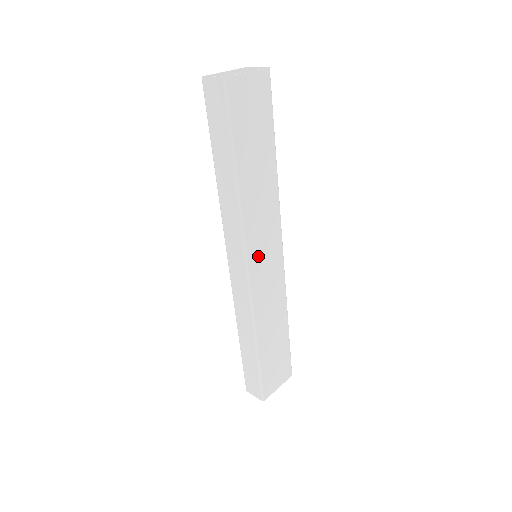
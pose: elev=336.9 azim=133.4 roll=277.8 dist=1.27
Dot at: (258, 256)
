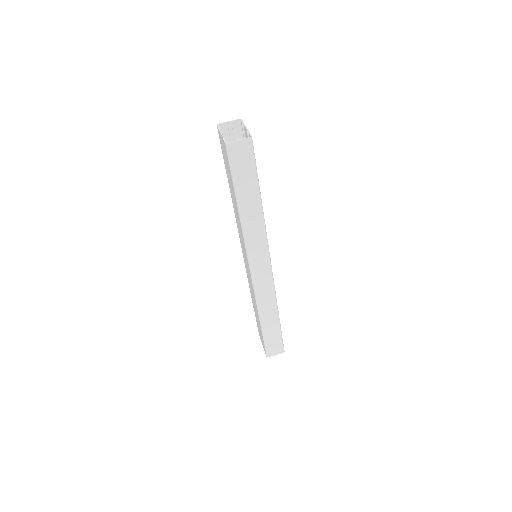
Dot at: occluded
